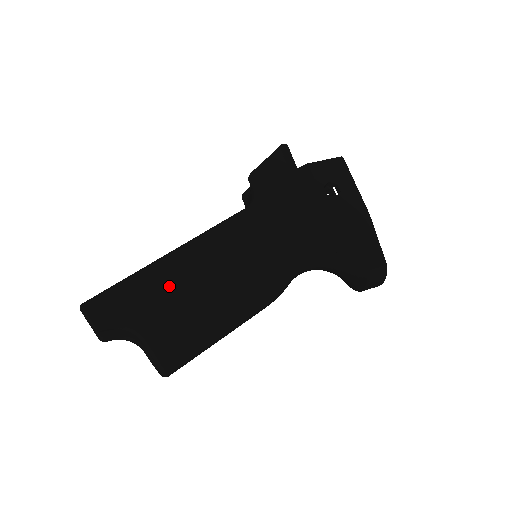
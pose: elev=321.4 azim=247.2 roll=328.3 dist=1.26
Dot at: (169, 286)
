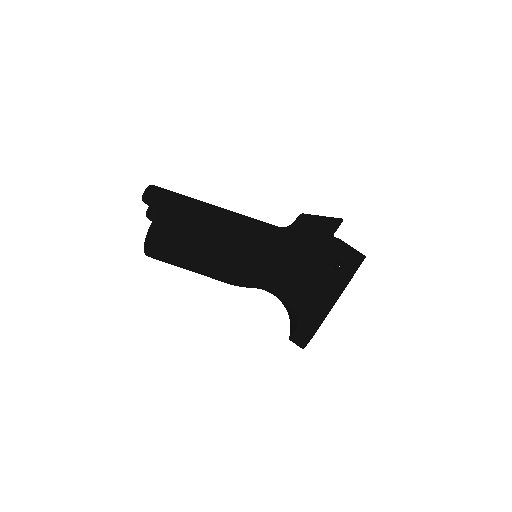
Dot at: (192, 215)
